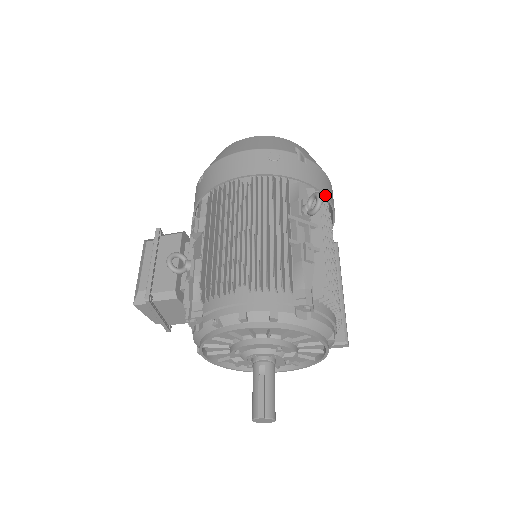
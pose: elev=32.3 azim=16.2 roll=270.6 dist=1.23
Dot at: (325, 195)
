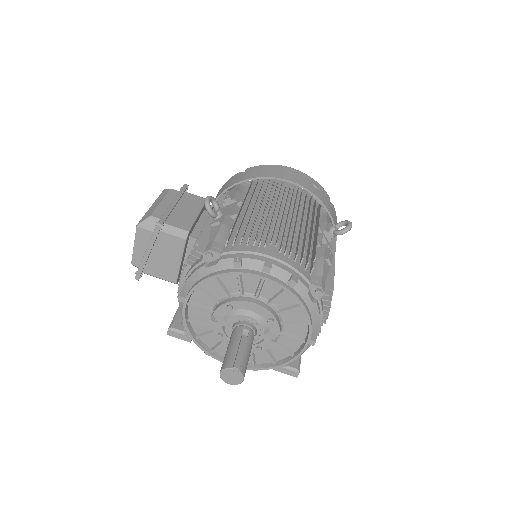
Dot at: (336, 238)
